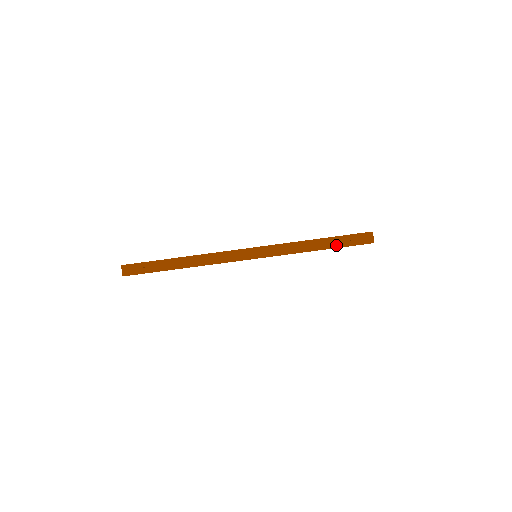
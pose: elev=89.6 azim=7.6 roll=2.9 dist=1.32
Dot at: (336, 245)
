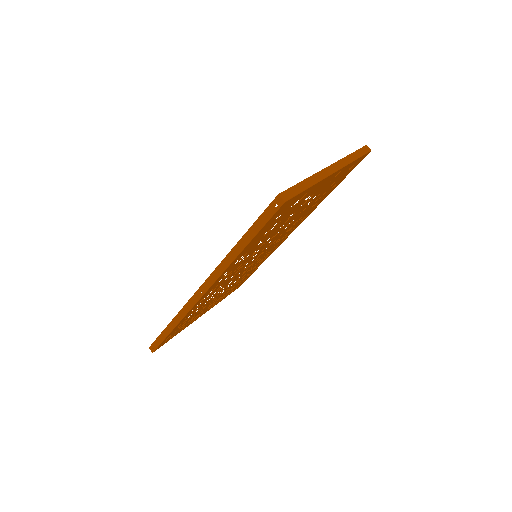
Dot at: (361, 154)
